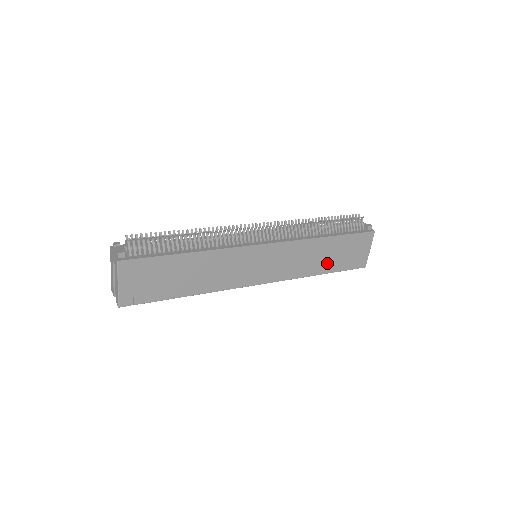
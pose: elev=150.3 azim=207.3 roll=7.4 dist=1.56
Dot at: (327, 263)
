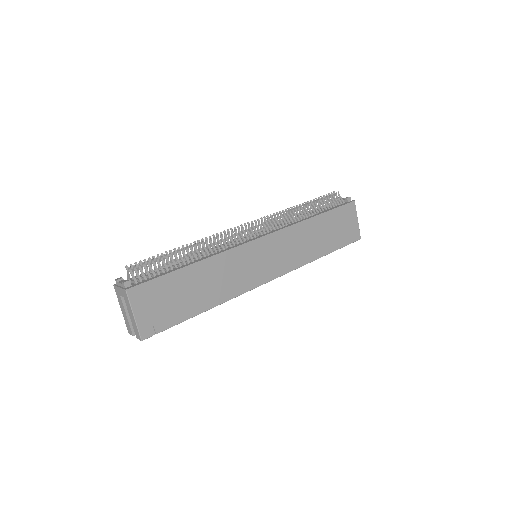
Dot at: (324, 243)
